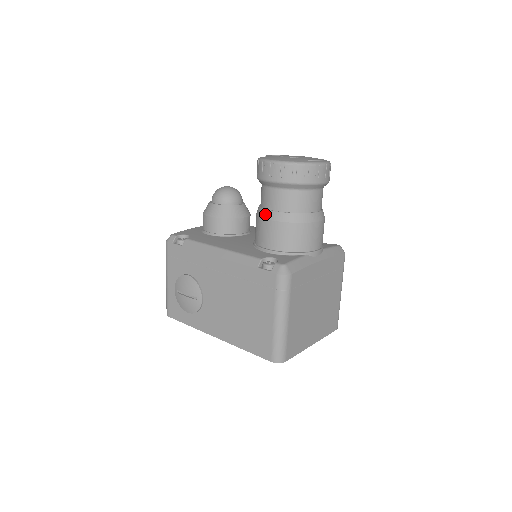
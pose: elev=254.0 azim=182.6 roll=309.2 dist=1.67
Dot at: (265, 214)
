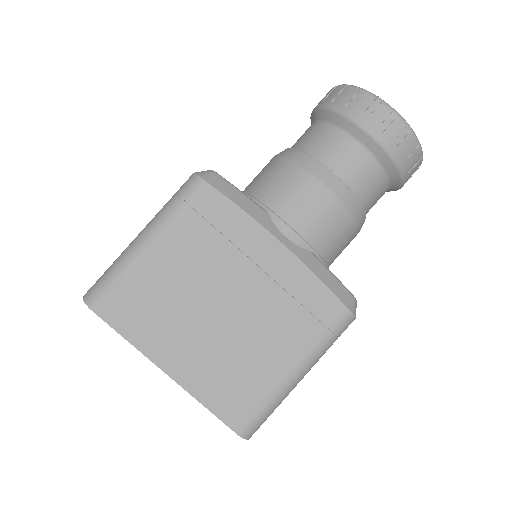
Dot at: occluded
